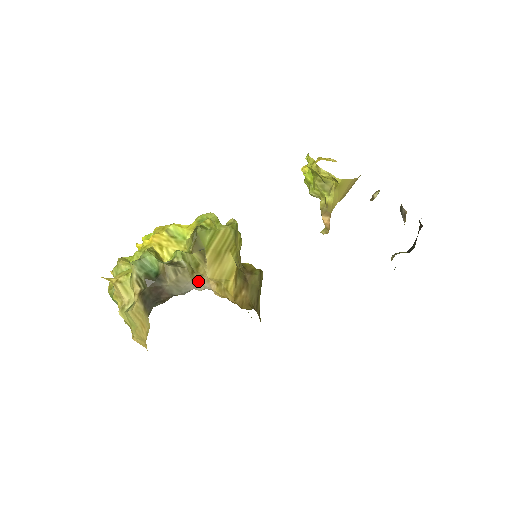
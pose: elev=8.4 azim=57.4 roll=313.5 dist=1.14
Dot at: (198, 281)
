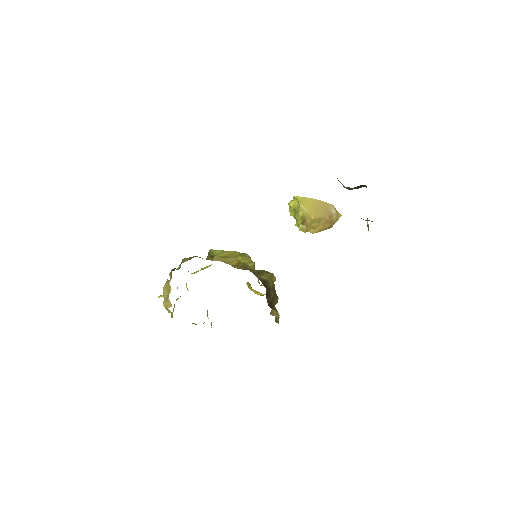
Dot at: occluded
